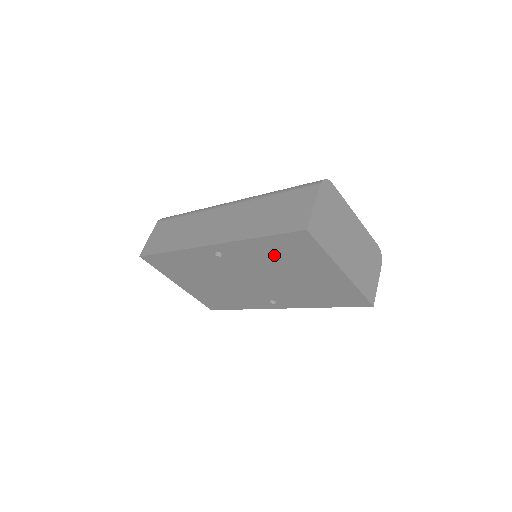
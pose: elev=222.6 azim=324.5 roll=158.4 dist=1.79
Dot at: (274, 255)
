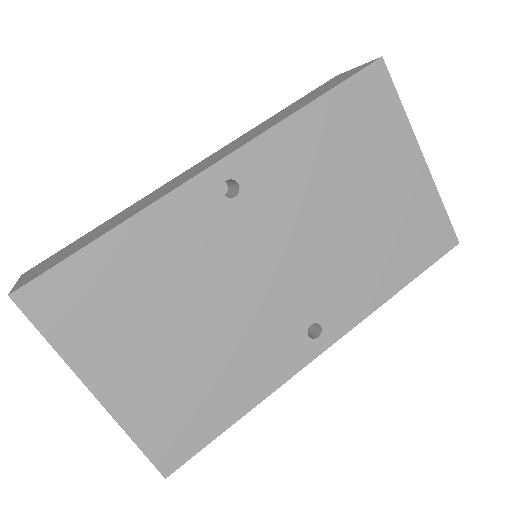
Dot at: (332, 149)
